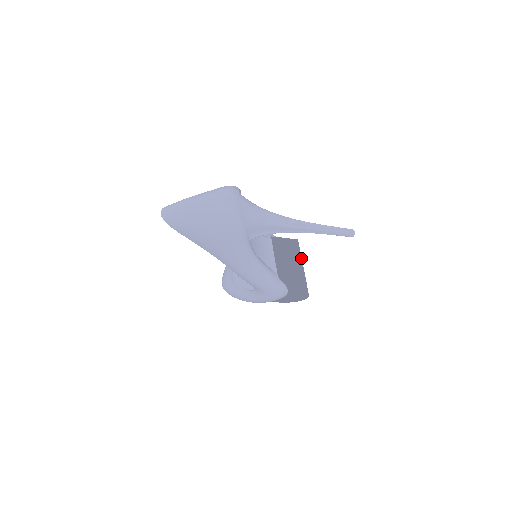
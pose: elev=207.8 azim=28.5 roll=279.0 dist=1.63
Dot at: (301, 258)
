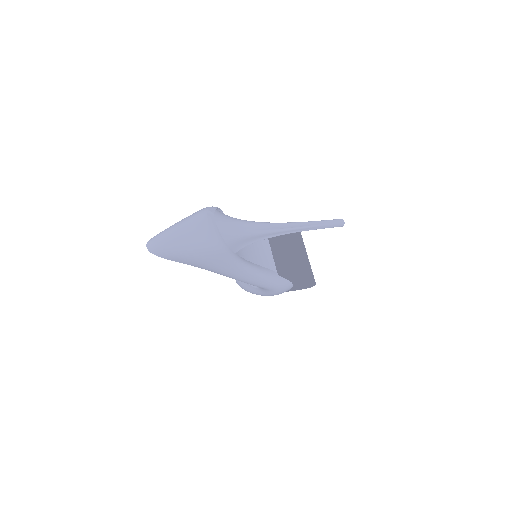
Dot at: (304, 247)
